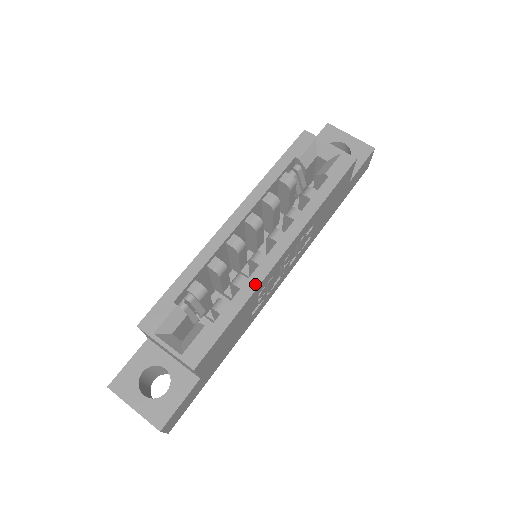
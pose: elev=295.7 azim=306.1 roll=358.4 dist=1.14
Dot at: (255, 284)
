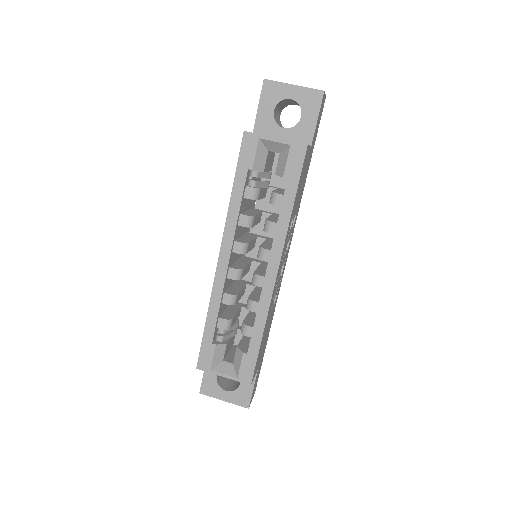
Dot at: (265, 308)
